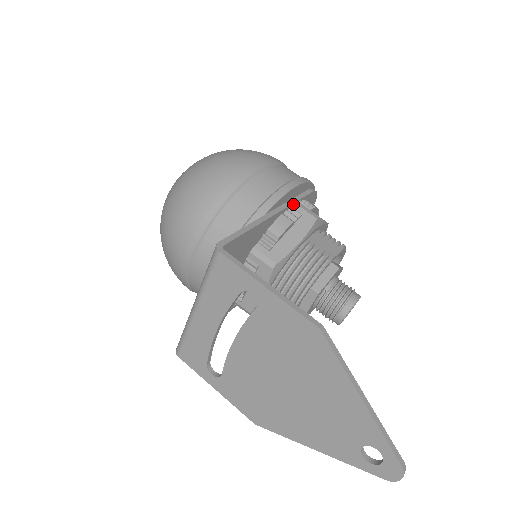
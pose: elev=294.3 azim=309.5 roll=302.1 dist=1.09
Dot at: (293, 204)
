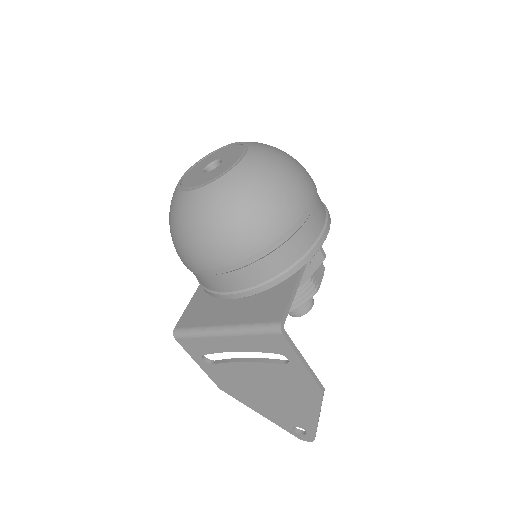
Dot at: occluded
